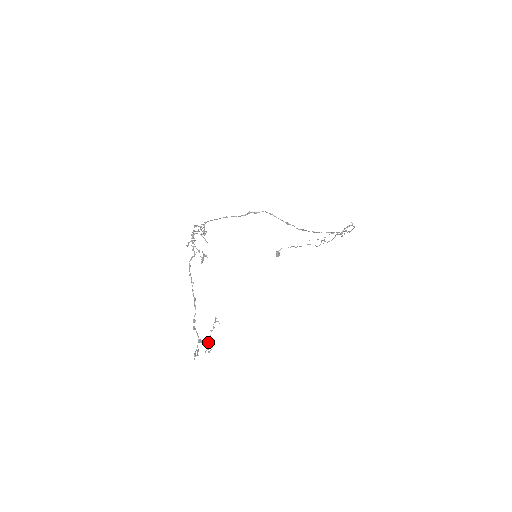
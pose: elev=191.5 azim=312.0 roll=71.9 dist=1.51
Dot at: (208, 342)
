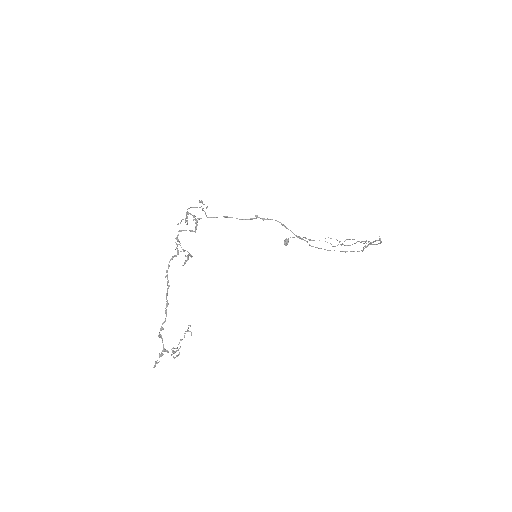
Dot at: (174, 352)
